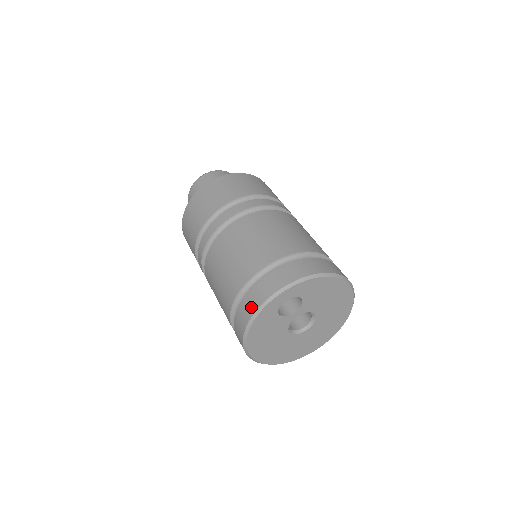
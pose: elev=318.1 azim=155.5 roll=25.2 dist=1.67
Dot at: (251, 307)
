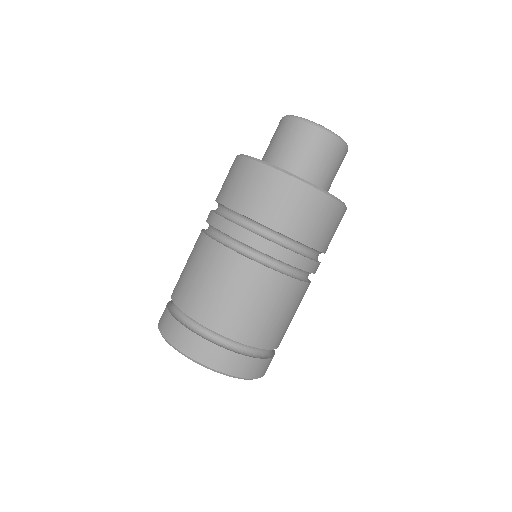
Dot at: (161, 318)
